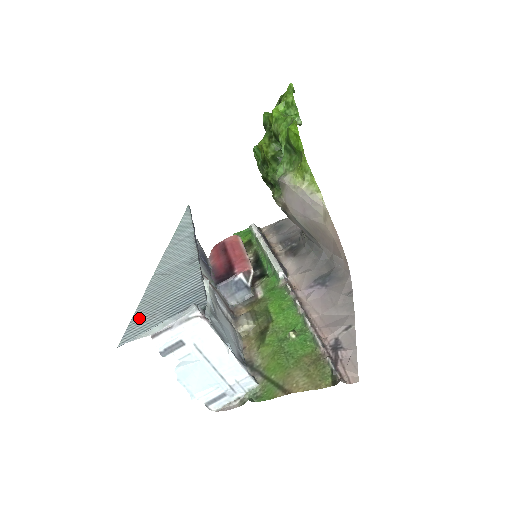
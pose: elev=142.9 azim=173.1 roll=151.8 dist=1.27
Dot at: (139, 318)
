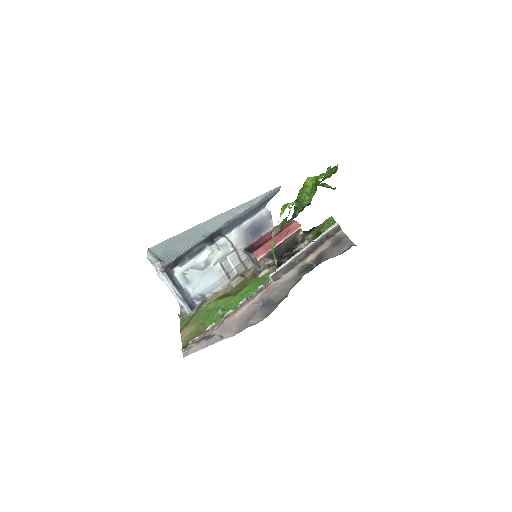
Dot at: (166, 243)
